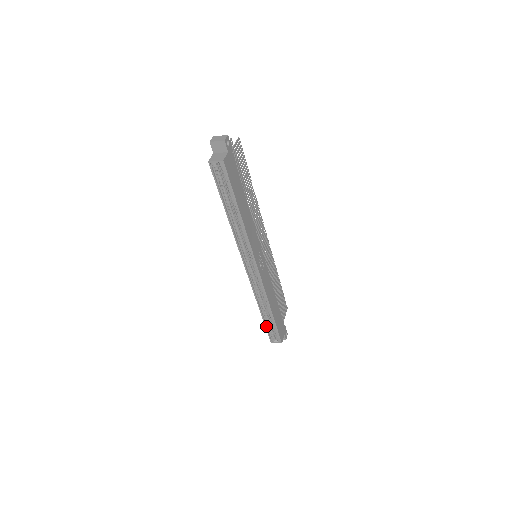
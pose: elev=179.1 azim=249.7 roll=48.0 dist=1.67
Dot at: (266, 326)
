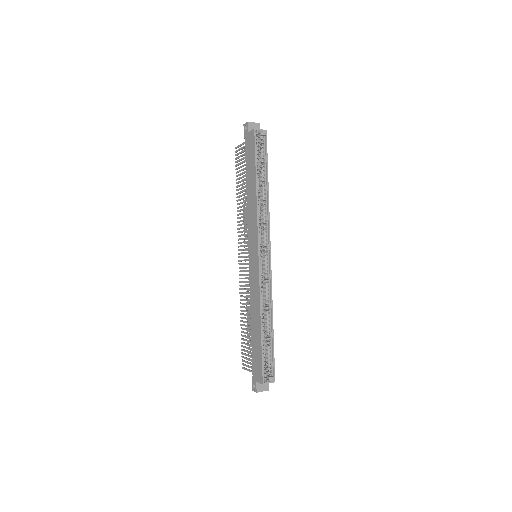
Dot at: (262, 352)
